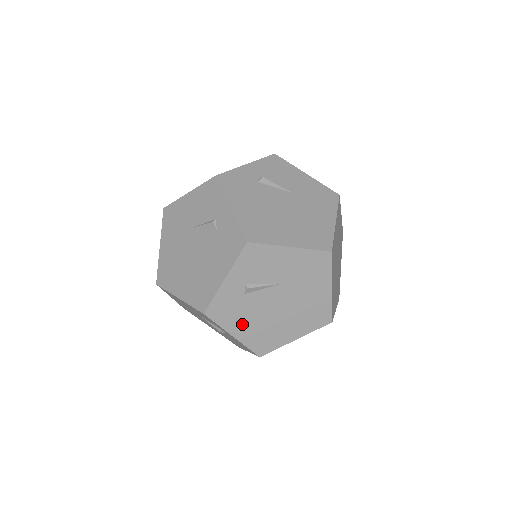
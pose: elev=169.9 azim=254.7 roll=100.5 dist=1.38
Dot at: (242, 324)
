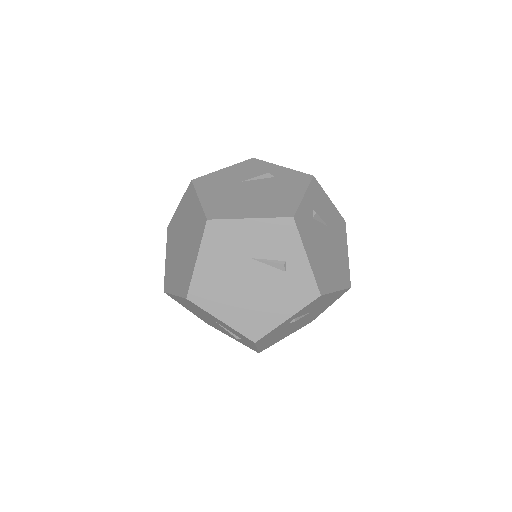
Dot at: (312, 248)
